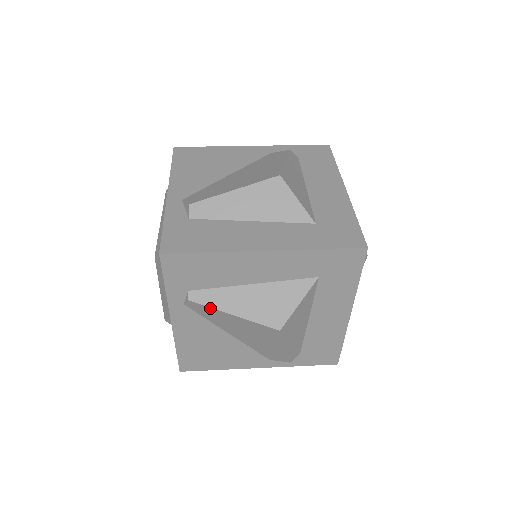
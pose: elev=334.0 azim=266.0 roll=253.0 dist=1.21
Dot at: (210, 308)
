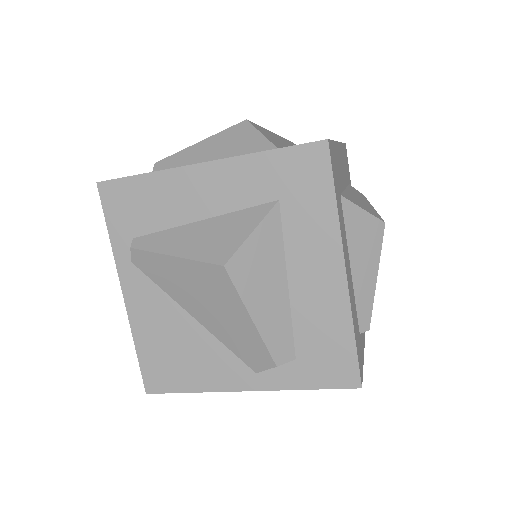
Dot at: (151, 254)
